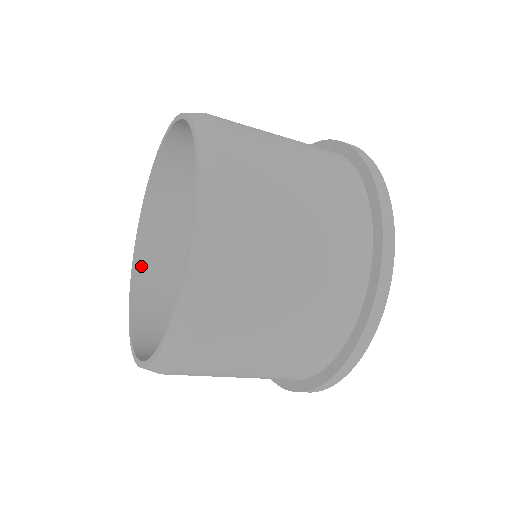
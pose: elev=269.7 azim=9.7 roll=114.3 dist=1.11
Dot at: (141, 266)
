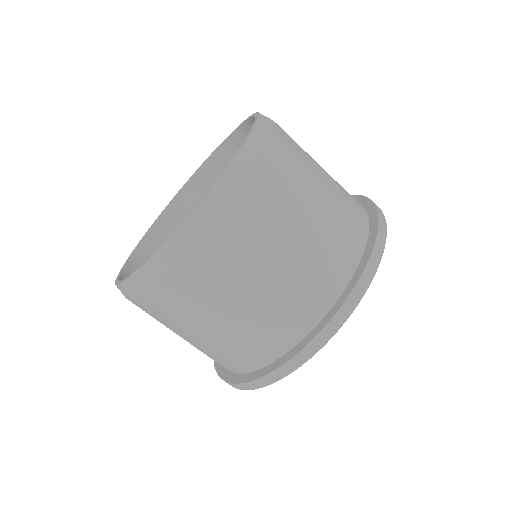
Dot at: (138, 258)
